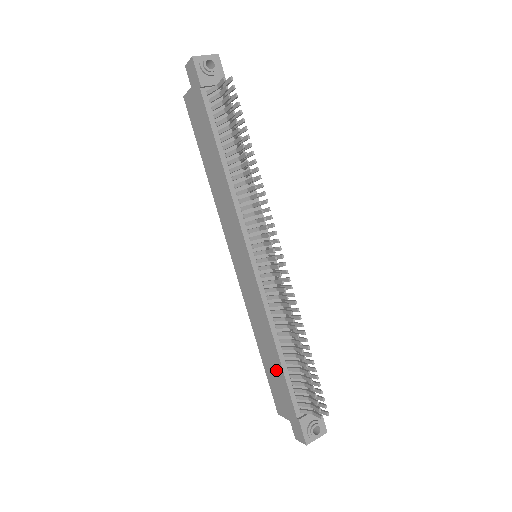
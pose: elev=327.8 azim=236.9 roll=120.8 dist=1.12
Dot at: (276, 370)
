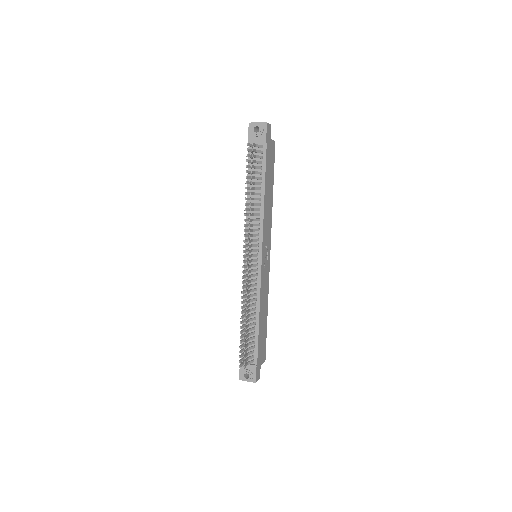
Dot at: occluded
